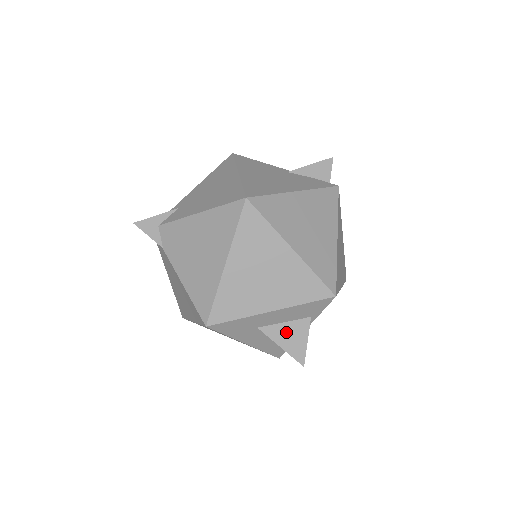
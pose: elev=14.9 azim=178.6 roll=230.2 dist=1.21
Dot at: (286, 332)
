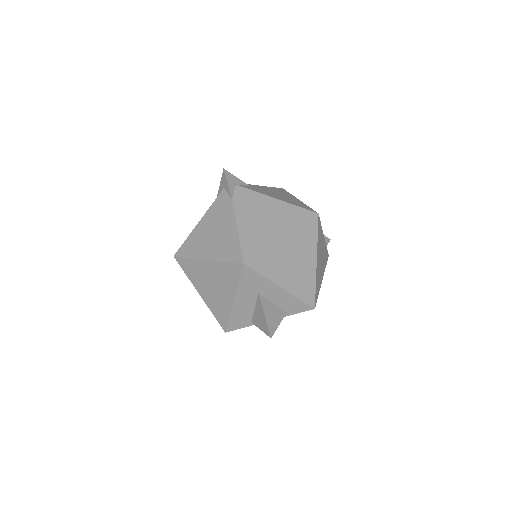
Dot at: (271, 309)
